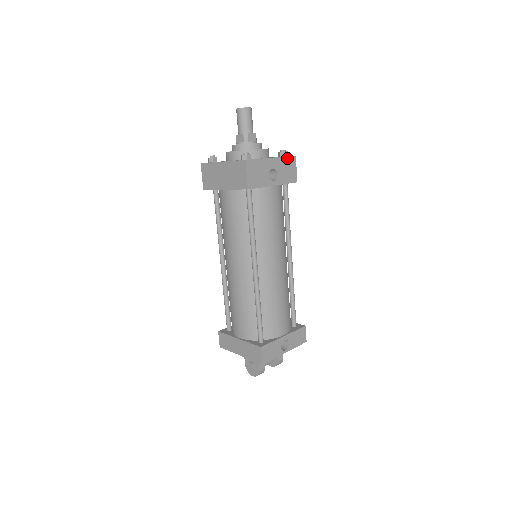
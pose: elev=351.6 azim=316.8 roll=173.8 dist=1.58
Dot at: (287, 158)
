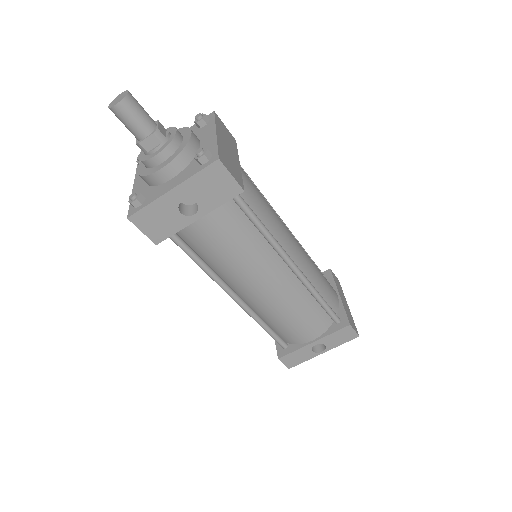
Dot at: (202, 172)
